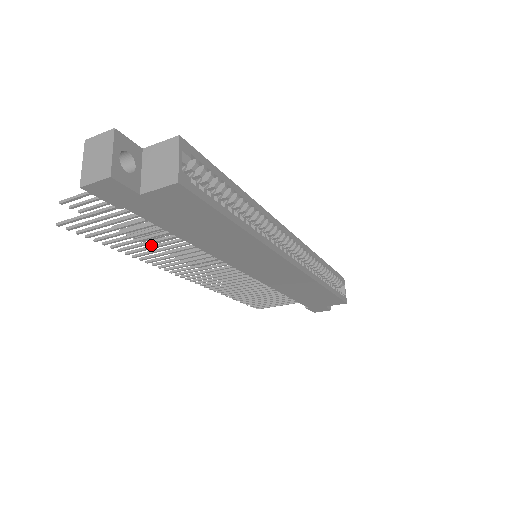
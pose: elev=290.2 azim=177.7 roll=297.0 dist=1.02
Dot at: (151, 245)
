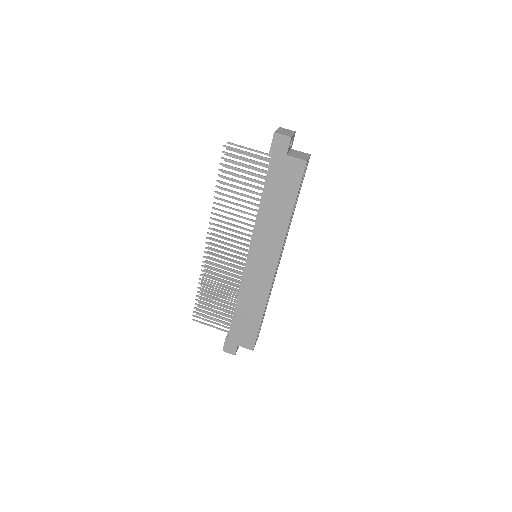
Dot at: occluded
